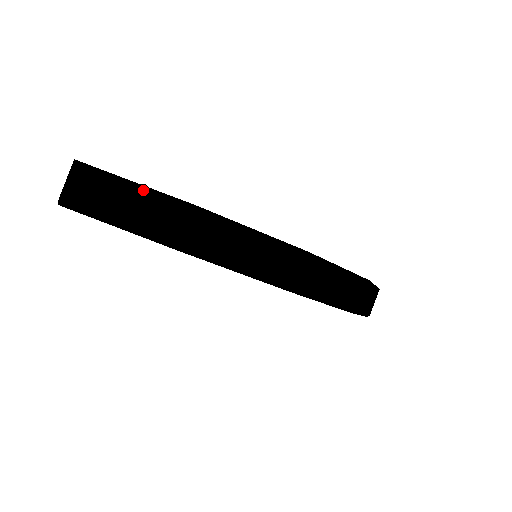
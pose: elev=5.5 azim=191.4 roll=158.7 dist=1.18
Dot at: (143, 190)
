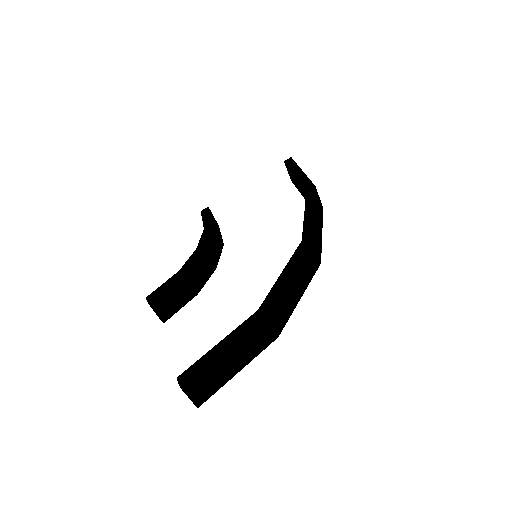
Dot at: (233, 346)
